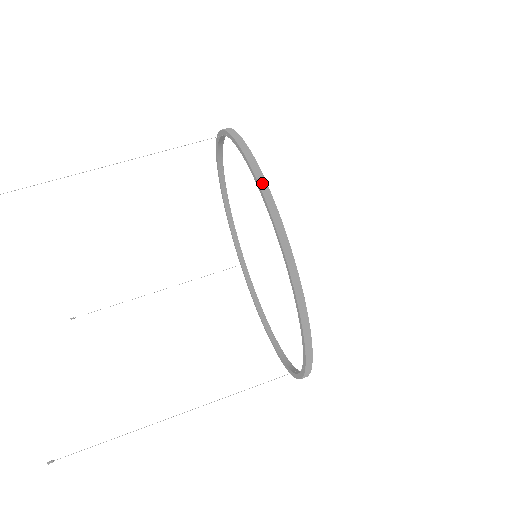
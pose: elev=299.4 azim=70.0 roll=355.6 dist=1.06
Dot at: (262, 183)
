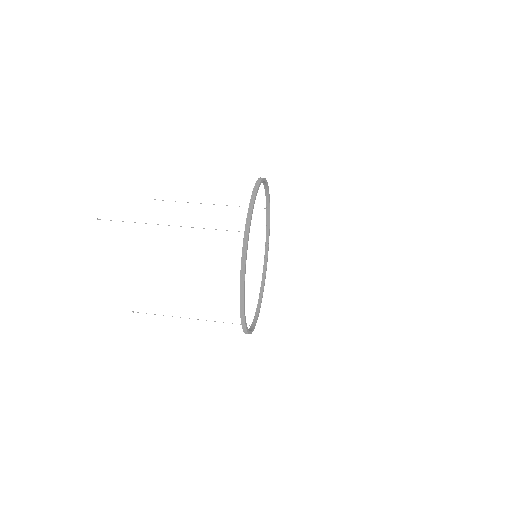
Dot at: occluded
